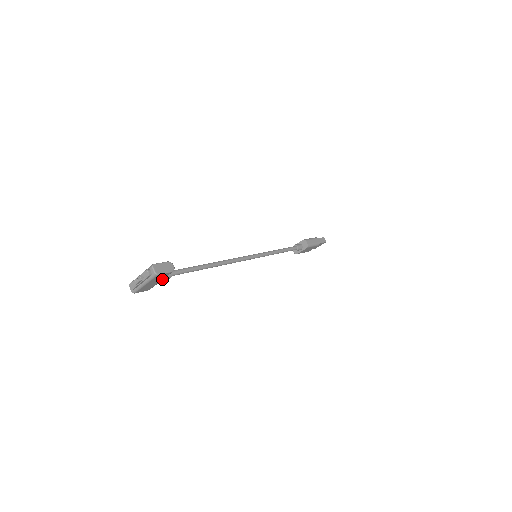
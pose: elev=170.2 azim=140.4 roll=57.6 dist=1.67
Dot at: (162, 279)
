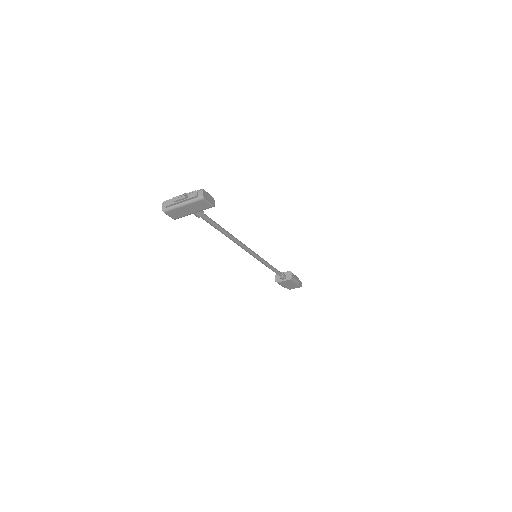
Dot at: (197, 211)
